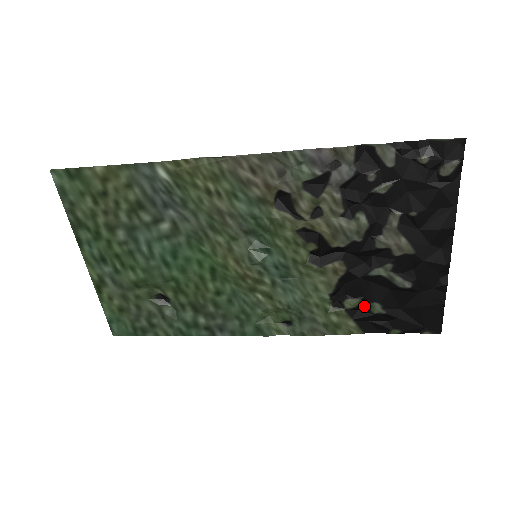
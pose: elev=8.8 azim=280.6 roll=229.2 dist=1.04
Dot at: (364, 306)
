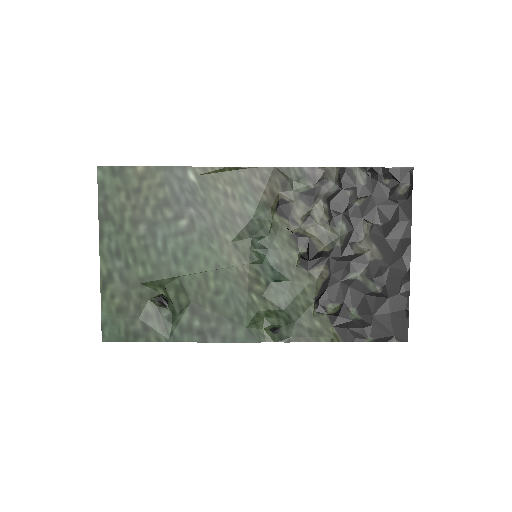
Dot at: (343, 312)
